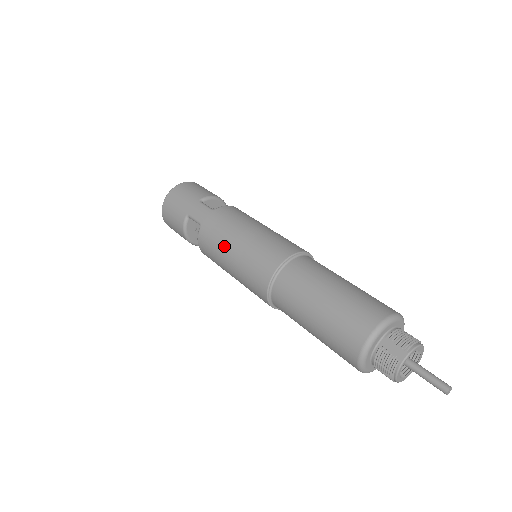
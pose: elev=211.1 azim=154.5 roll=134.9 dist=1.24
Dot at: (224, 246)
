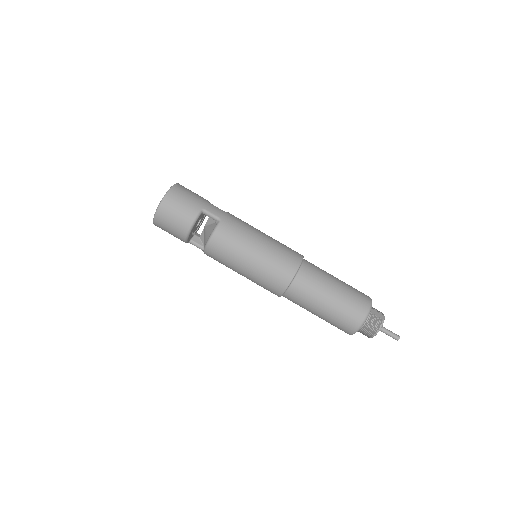
Dot at: (250, 240)
